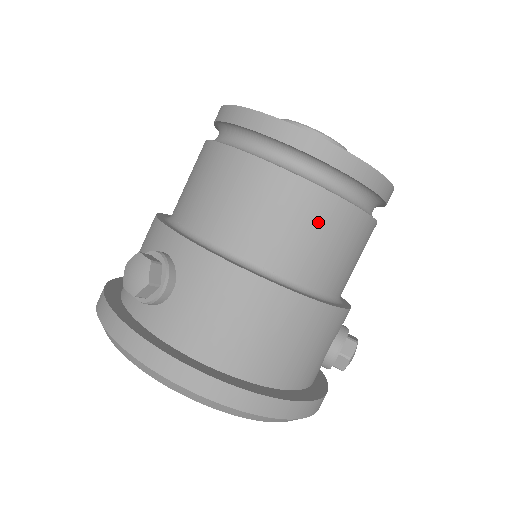
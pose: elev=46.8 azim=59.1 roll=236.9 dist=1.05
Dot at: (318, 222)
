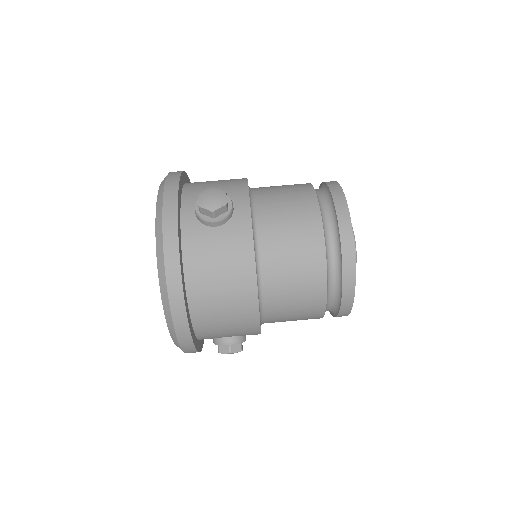
Dot at: (306, 287)
